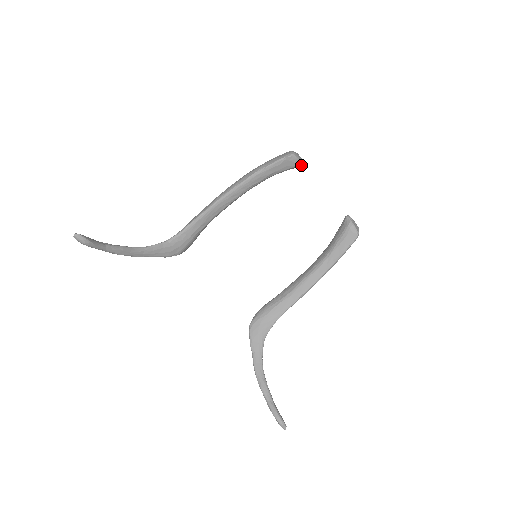
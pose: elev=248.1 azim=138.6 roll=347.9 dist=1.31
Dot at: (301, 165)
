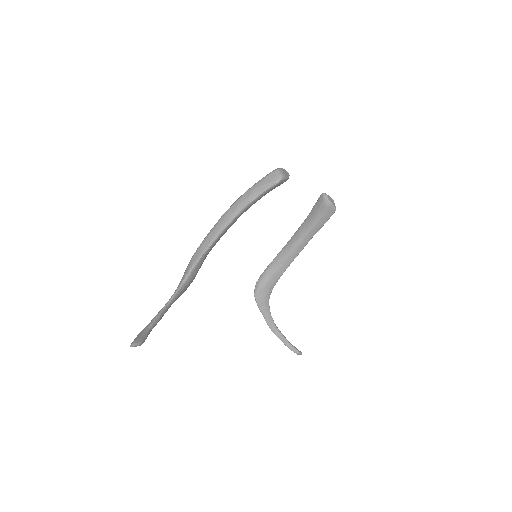
Dot at: (287, 179)
